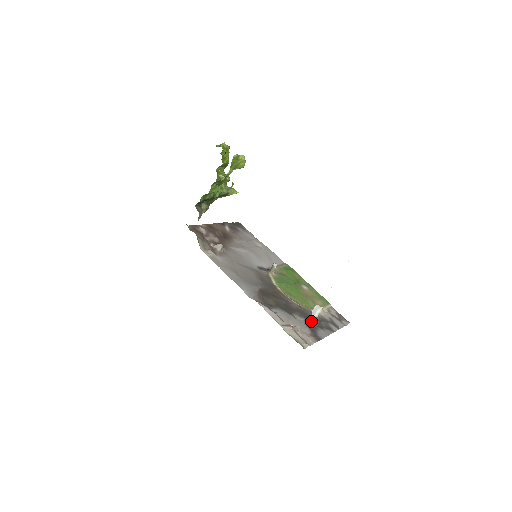
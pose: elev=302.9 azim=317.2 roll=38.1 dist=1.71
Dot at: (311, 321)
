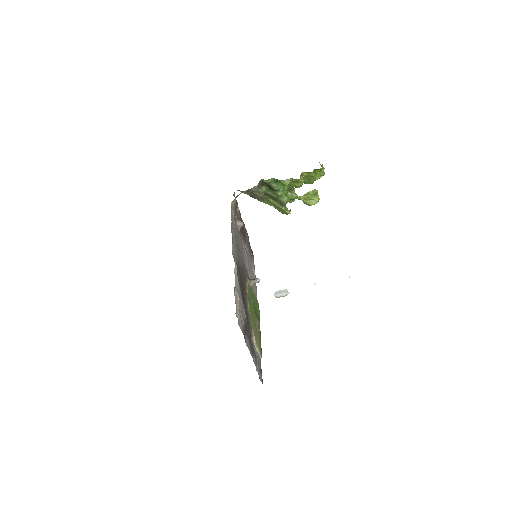
Dot at: (248, 328)
